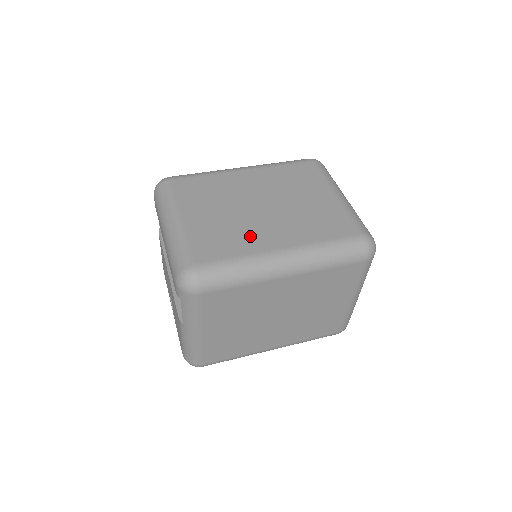
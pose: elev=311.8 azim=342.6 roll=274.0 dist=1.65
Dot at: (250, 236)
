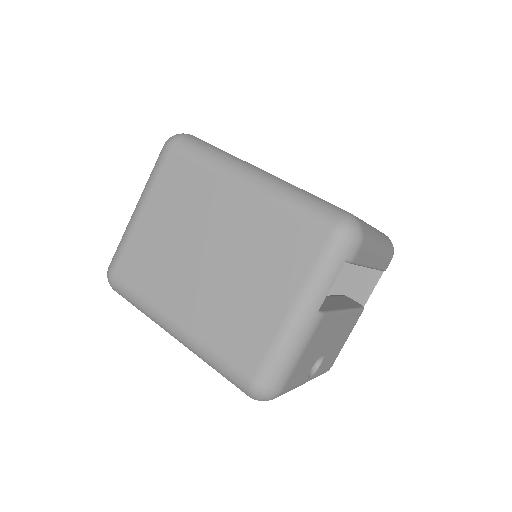
Dot at: occluded
